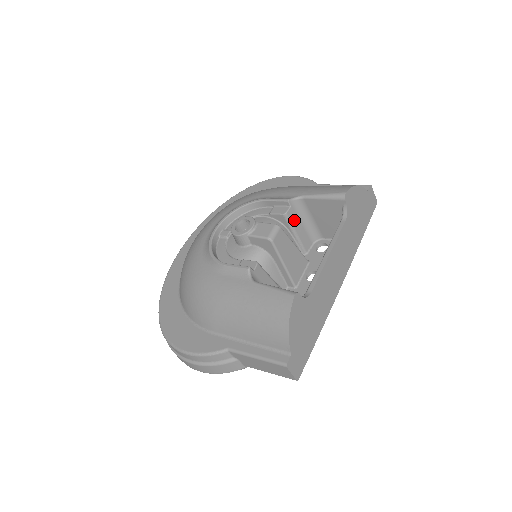
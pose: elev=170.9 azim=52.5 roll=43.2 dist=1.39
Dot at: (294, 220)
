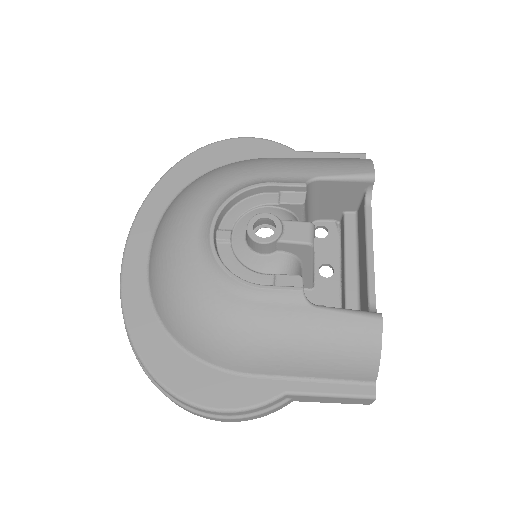
Dot at: (306, 207)
